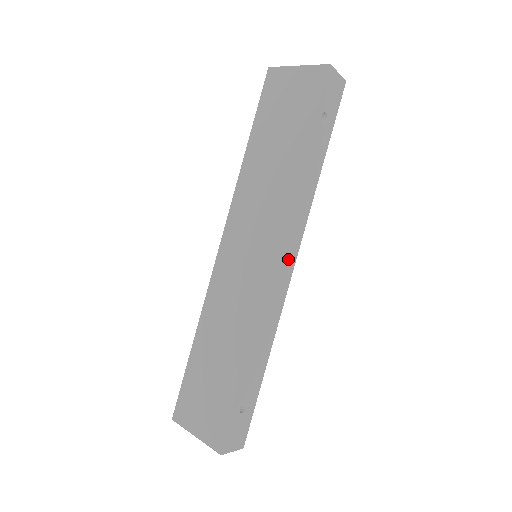
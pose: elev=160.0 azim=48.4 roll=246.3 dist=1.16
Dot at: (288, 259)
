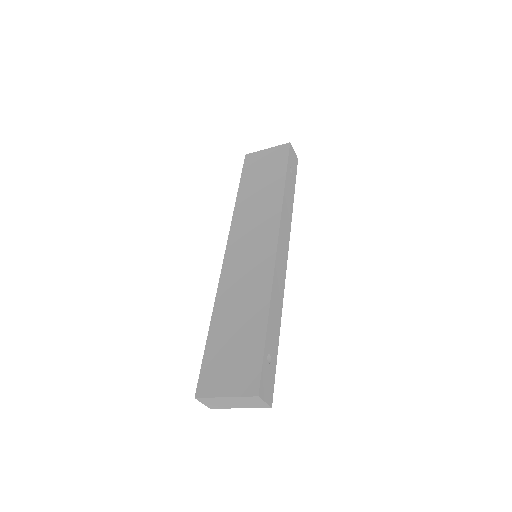
Dot at: (284, 249)
